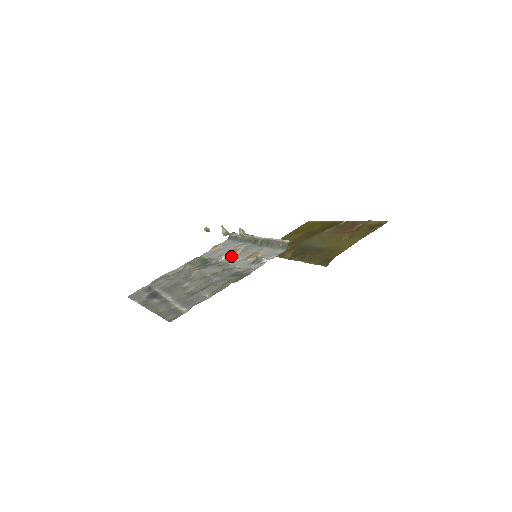
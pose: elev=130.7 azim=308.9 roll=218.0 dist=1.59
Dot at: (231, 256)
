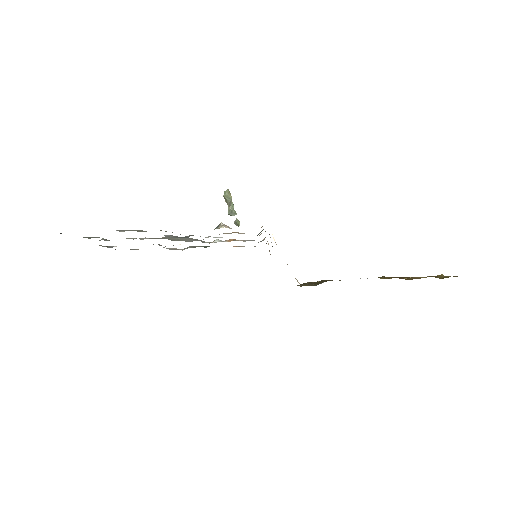
Dot at: occluded
